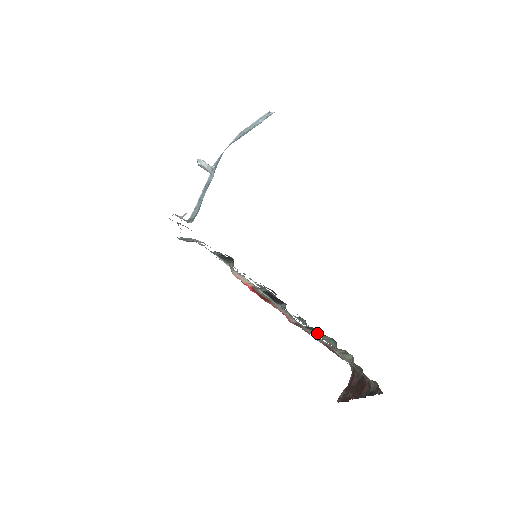
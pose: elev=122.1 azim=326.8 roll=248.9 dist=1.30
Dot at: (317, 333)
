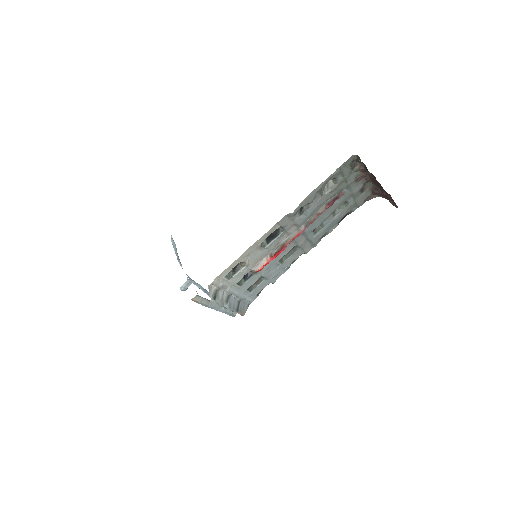
Dot at: (306, 205)
